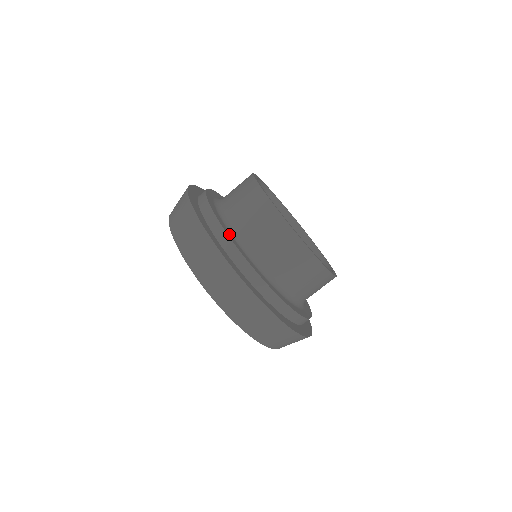
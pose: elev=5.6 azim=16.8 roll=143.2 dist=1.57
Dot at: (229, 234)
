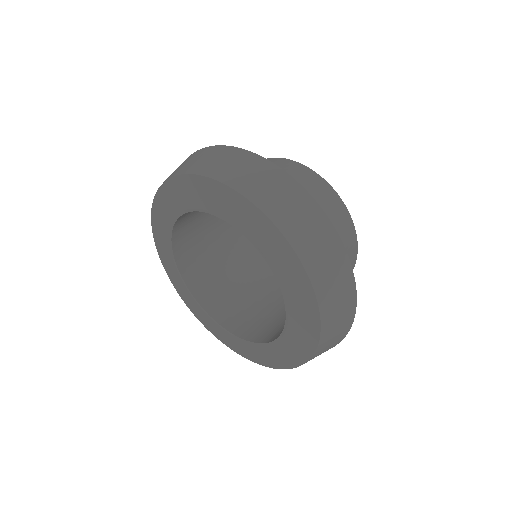
Dot at: occluded
